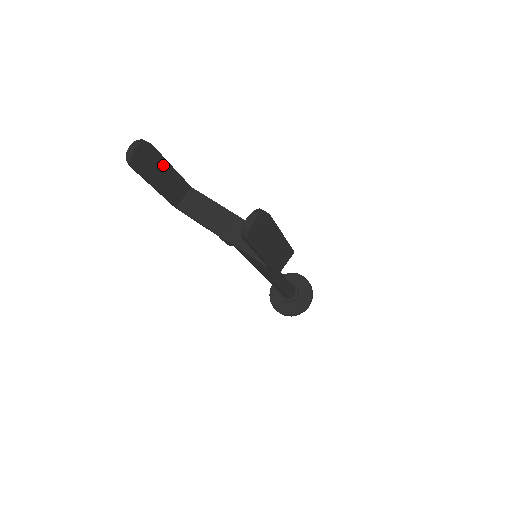
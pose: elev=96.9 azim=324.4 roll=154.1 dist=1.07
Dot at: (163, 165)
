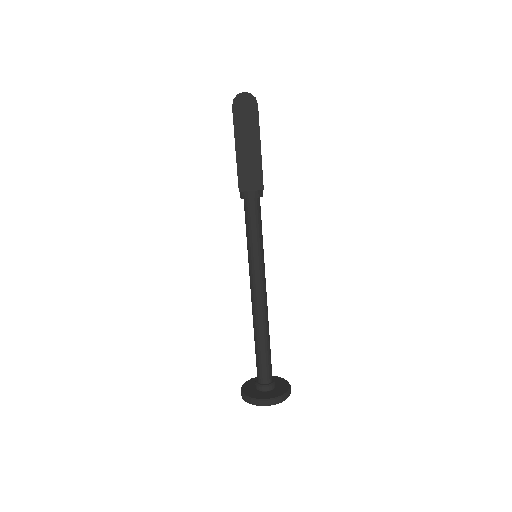
Dot at: occluded
